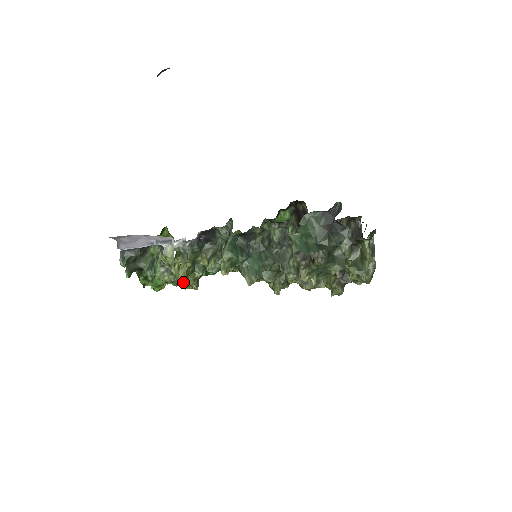
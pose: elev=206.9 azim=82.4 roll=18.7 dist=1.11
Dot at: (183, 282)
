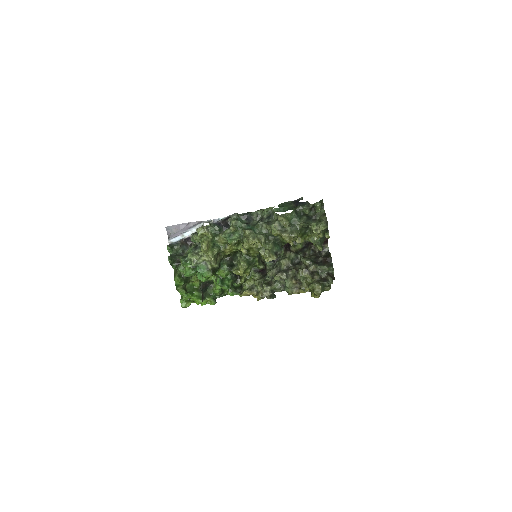
Dot at: (205, 246)
